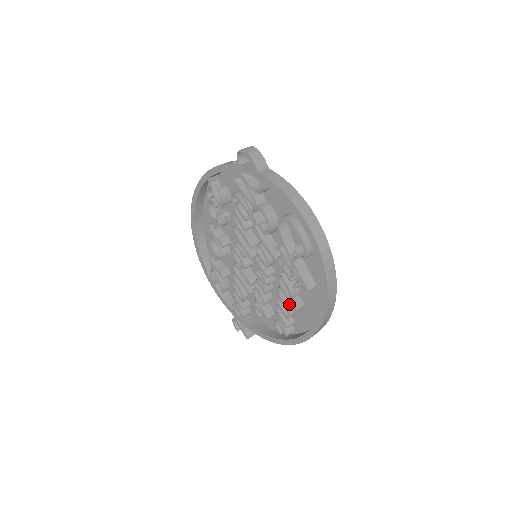
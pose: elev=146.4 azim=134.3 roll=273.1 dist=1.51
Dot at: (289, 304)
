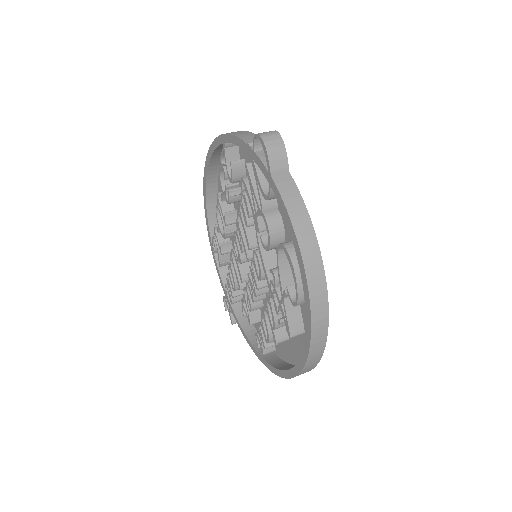
Dot at: occluded
